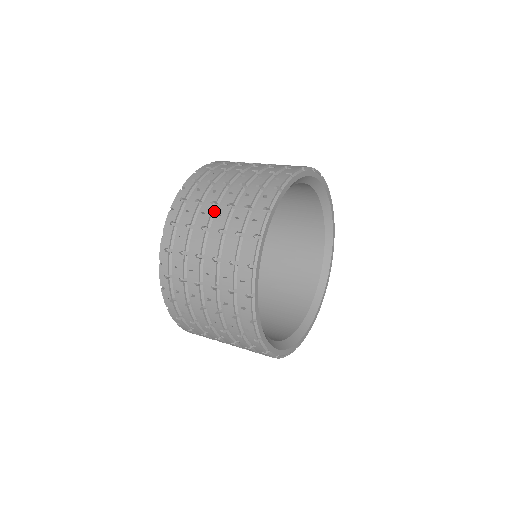
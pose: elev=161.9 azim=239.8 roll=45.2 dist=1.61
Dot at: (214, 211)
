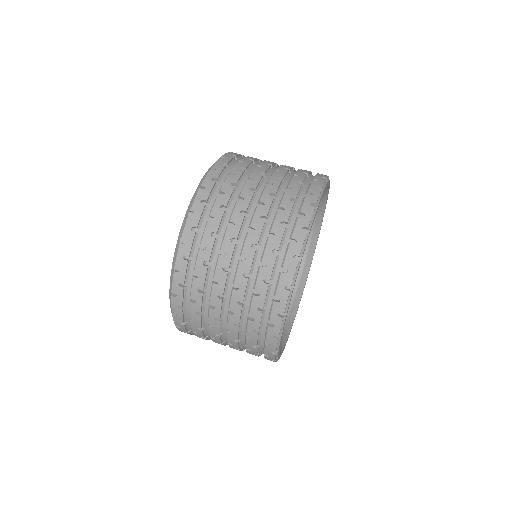
Dot at: (221, 323)
